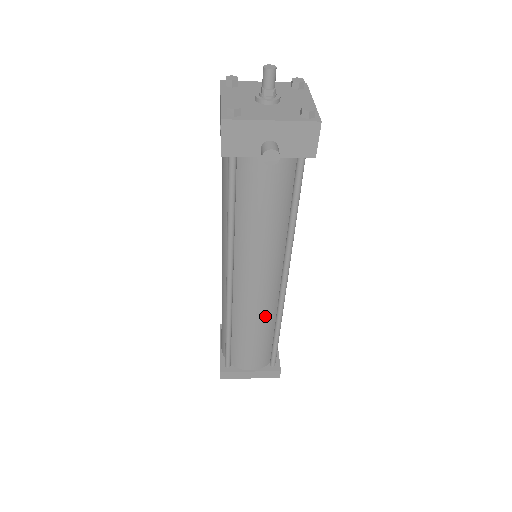
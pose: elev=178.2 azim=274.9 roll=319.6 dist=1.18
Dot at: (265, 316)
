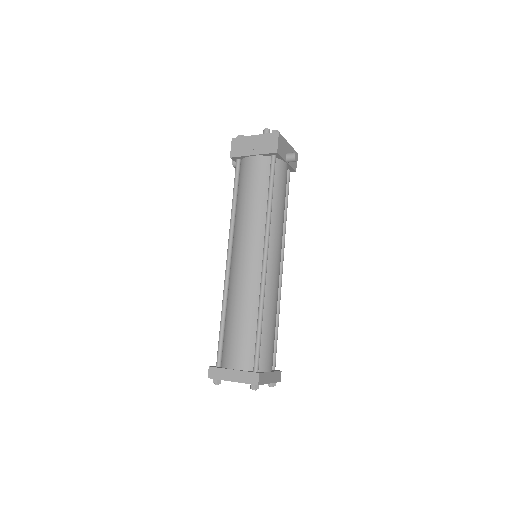
Dot at: (277, 298)
